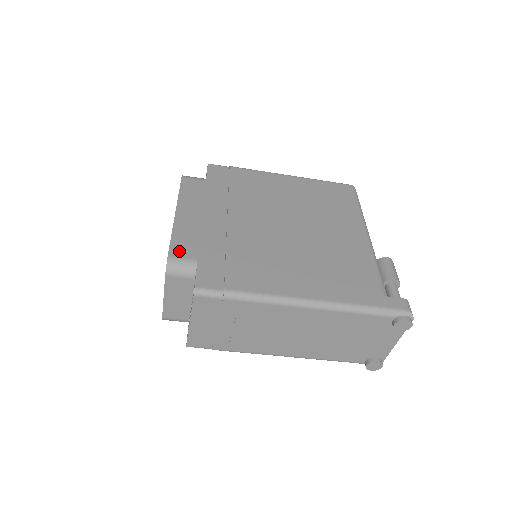
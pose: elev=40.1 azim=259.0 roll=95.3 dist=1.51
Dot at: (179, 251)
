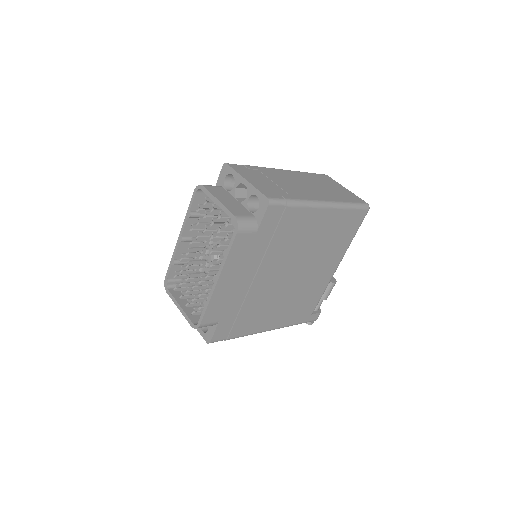
Dot at: (209, 319)
